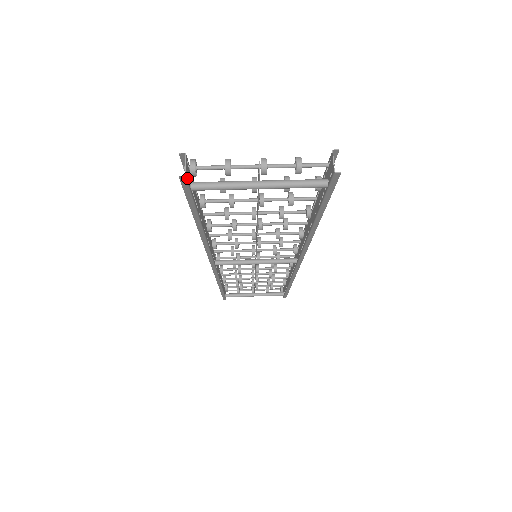
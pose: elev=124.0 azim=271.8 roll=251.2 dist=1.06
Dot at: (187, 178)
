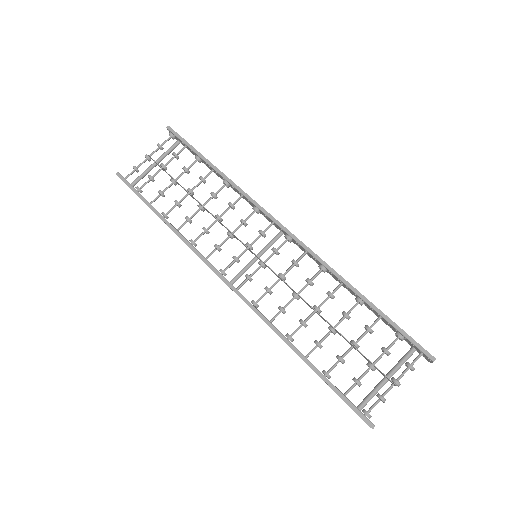
Dot at: occluded
